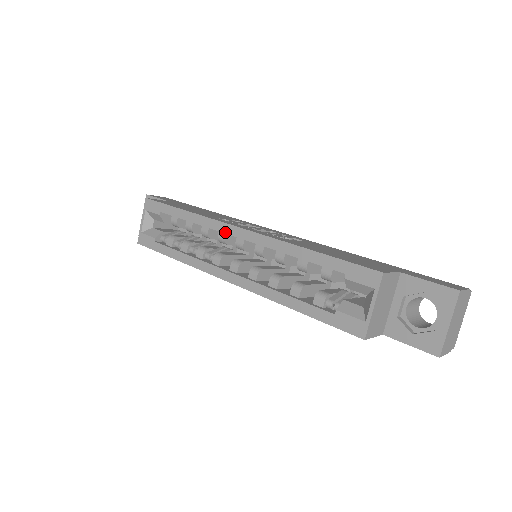
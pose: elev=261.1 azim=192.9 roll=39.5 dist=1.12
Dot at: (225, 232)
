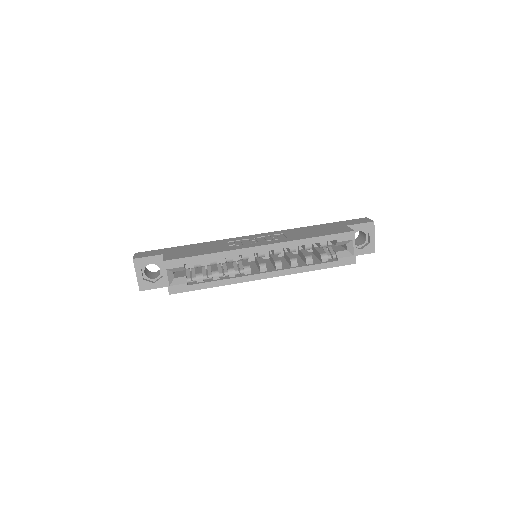
Dot at: (251, 253)
